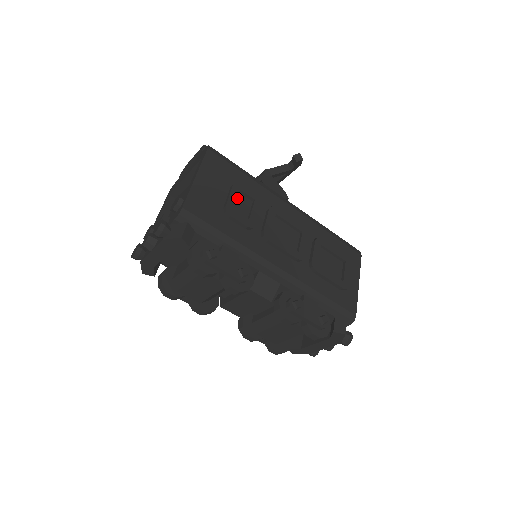
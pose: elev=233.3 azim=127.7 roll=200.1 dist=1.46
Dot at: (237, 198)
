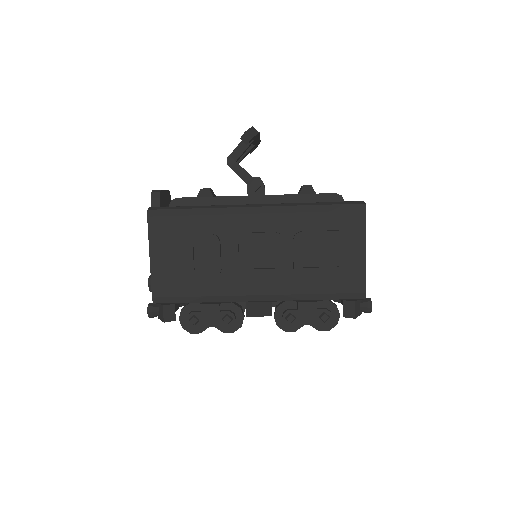
Dot at: (193, 255)
